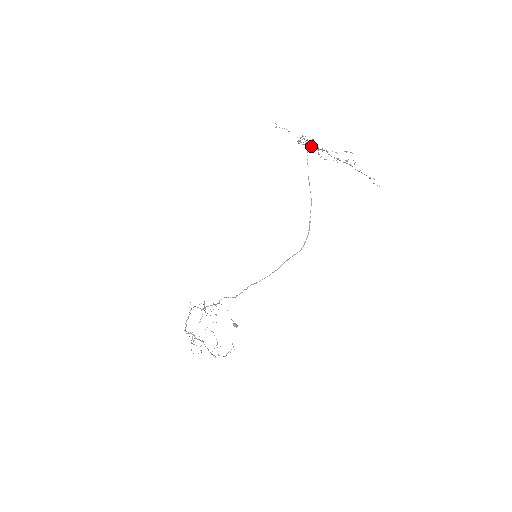
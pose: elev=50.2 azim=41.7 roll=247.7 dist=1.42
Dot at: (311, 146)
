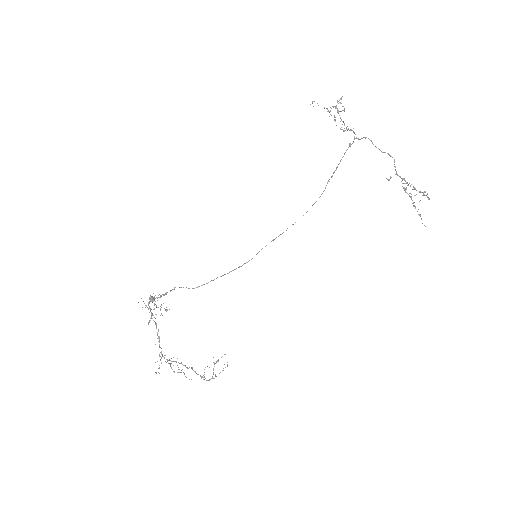
Dot at: (425, 195)
